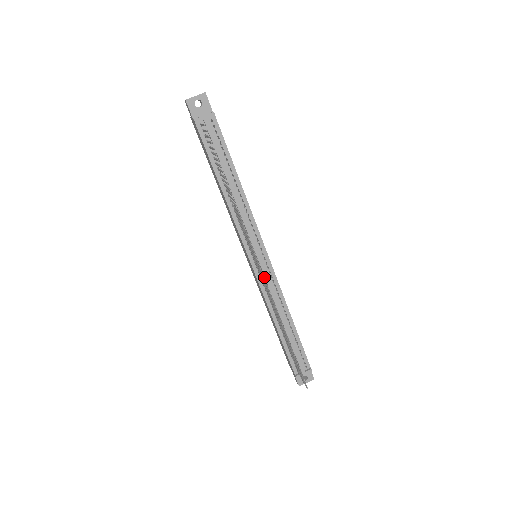
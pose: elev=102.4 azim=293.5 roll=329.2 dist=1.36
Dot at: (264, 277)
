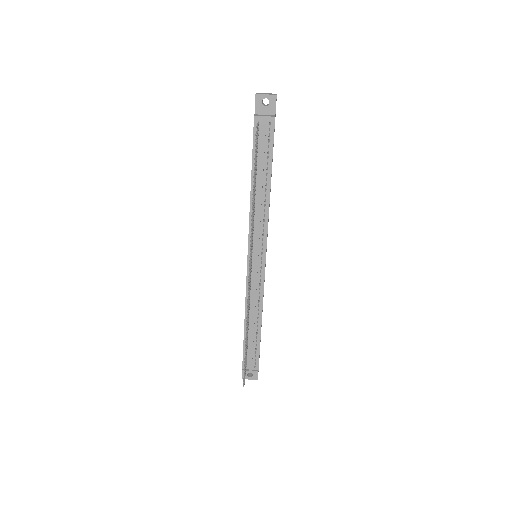
Dot at: (249, 280)
